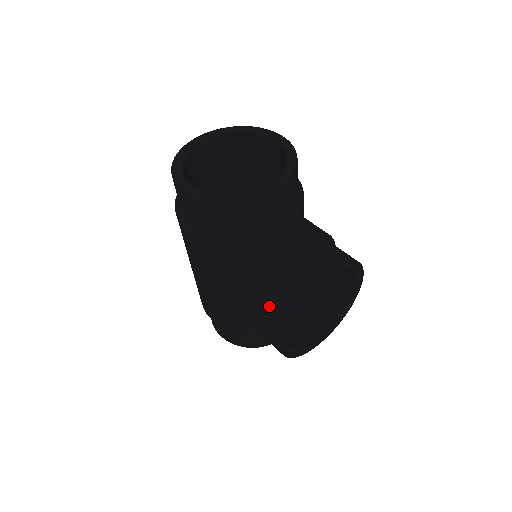
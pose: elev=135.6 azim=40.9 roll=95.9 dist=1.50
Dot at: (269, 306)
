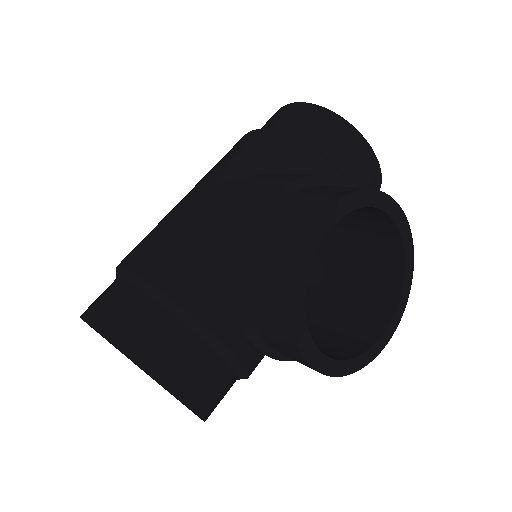
Dot at: (329, 187)
